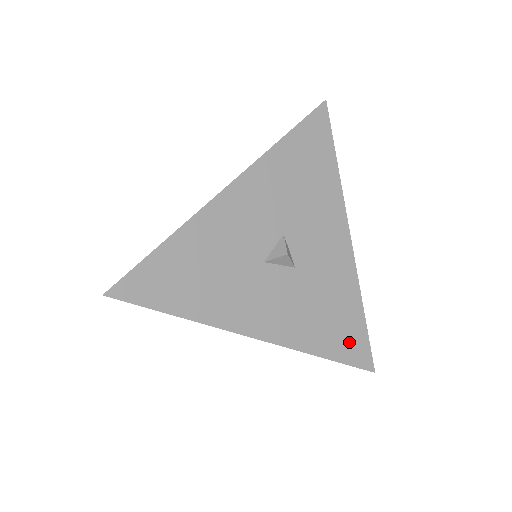
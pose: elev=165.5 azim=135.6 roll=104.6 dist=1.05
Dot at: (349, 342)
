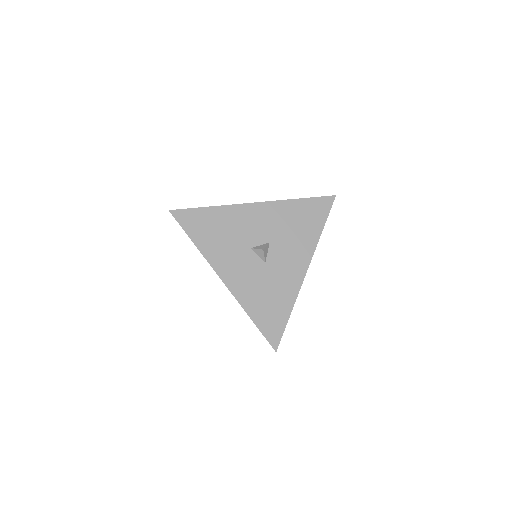
Dot at: (271, 323)
